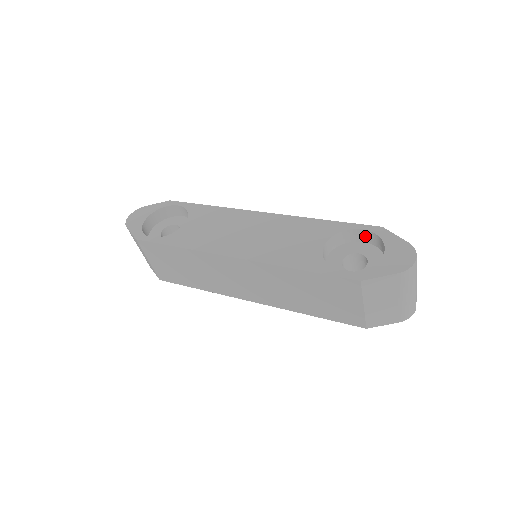
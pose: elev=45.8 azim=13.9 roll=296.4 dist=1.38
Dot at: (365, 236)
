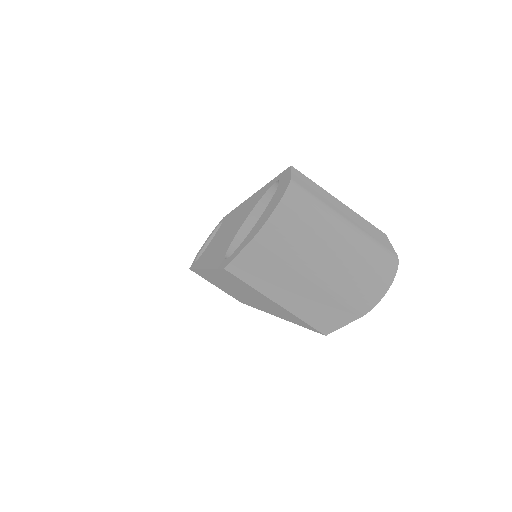
Dot at: occluded
